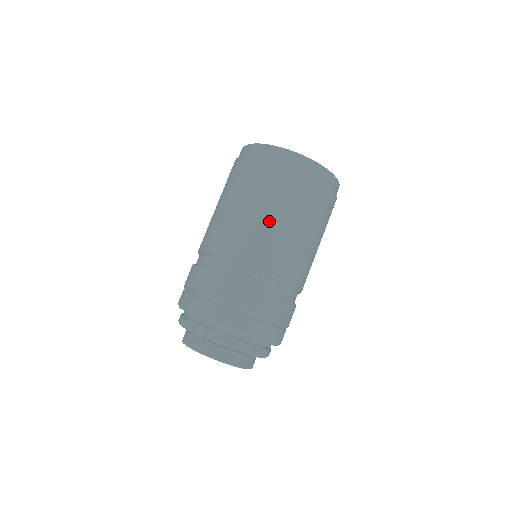
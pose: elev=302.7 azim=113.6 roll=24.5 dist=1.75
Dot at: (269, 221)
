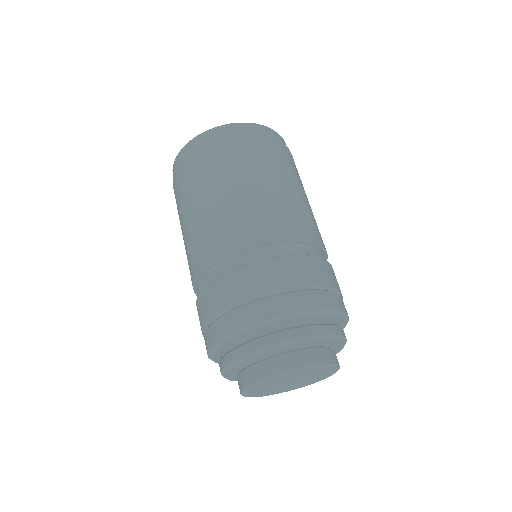
Dot at: (261, 188)
